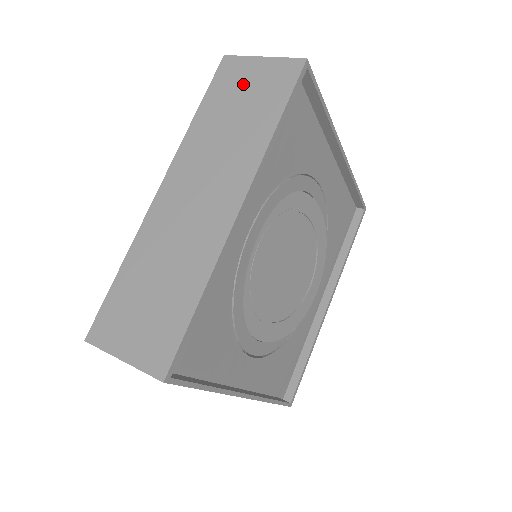
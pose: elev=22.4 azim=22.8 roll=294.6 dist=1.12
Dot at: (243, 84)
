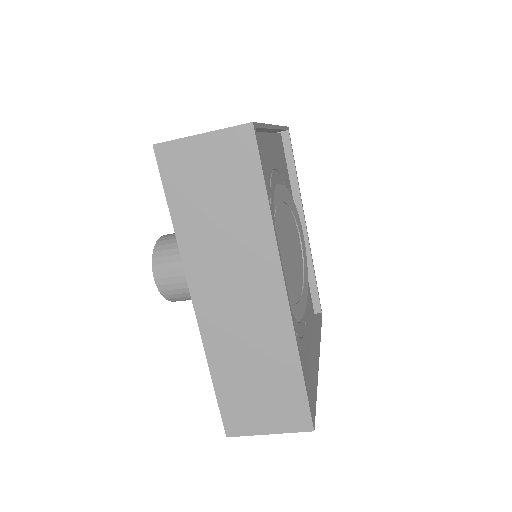
Dot at: (201, 173)
